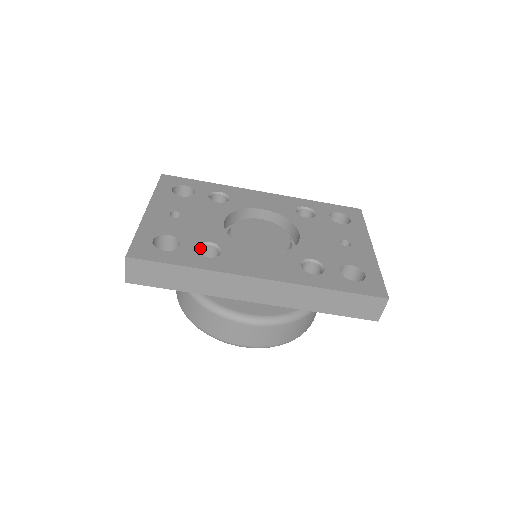
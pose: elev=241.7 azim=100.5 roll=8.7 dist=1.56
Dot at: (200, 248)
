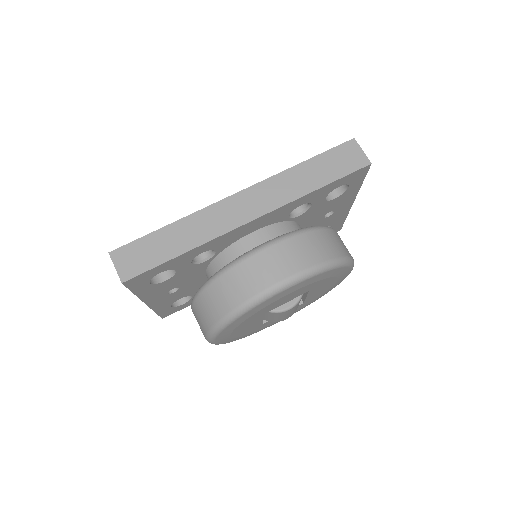
Dot at: occluded
